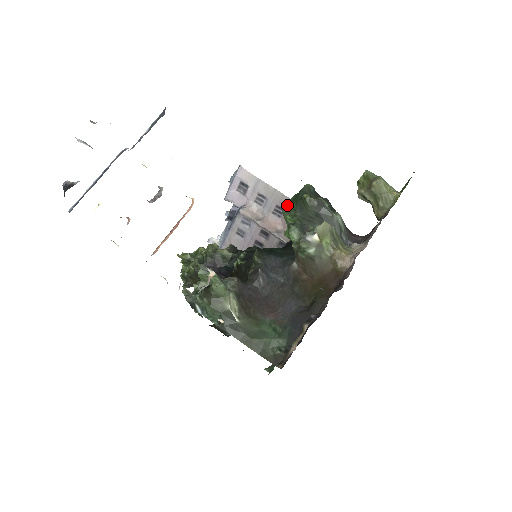
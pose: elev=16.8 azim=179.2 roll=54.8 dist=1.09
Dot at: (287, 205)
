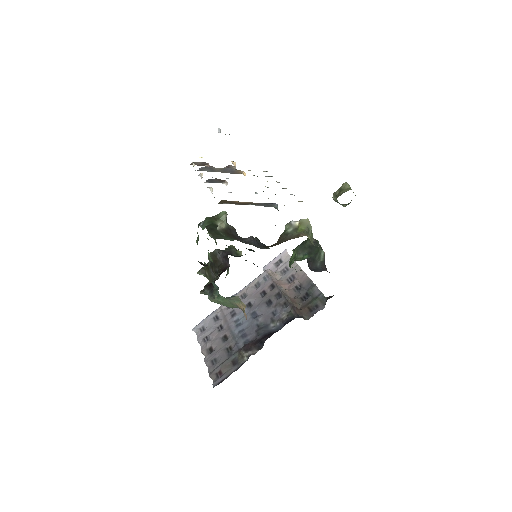
Dot at: occluded
